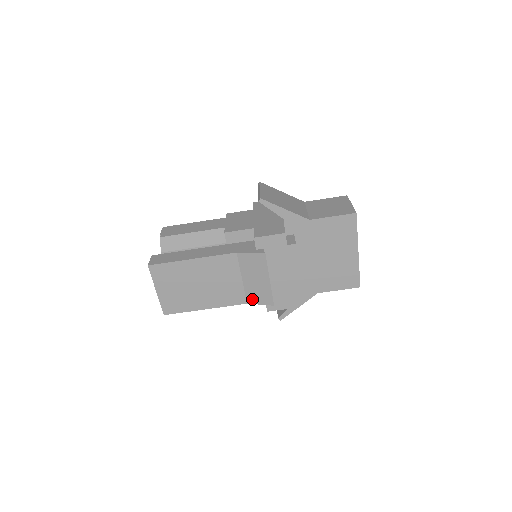
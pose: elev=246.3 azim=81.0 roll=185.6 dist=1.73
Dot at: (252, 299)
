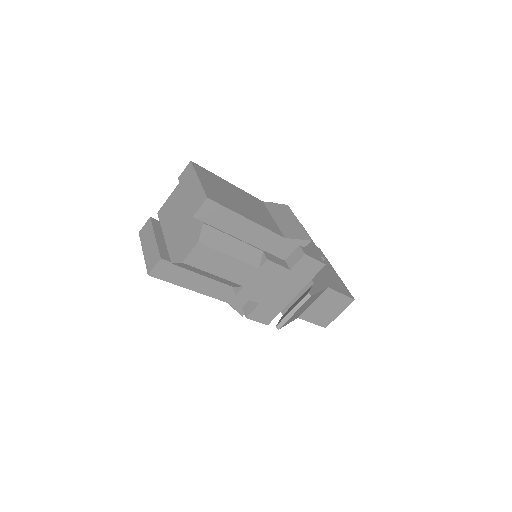
Dot at: occluded
